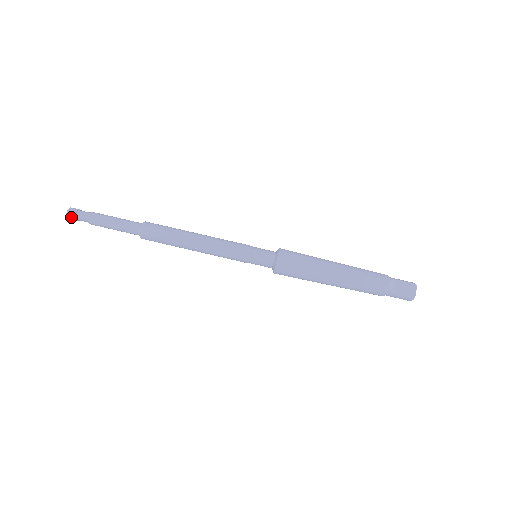
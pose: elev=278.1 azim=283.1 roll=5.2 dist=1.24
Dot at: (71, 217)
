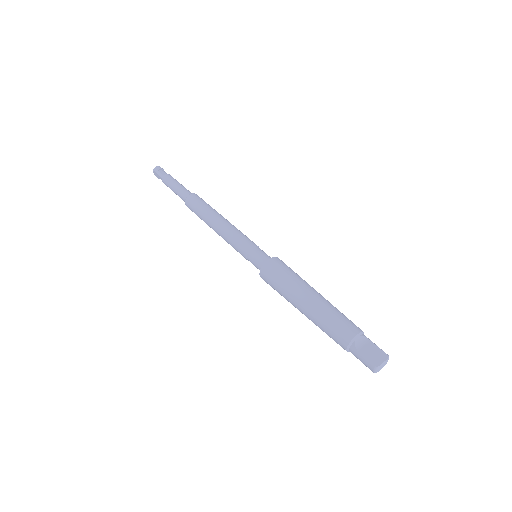
Dot at: (155, 171)
